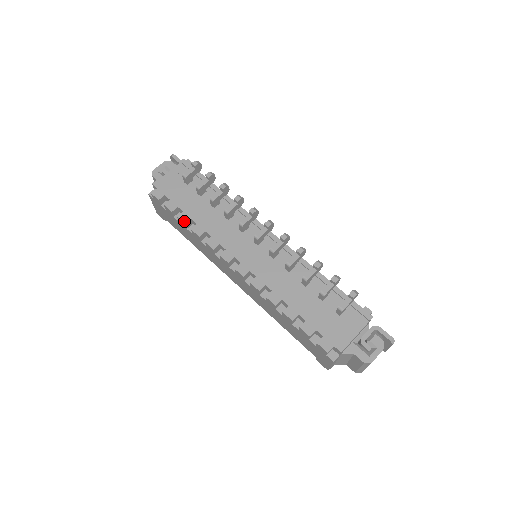
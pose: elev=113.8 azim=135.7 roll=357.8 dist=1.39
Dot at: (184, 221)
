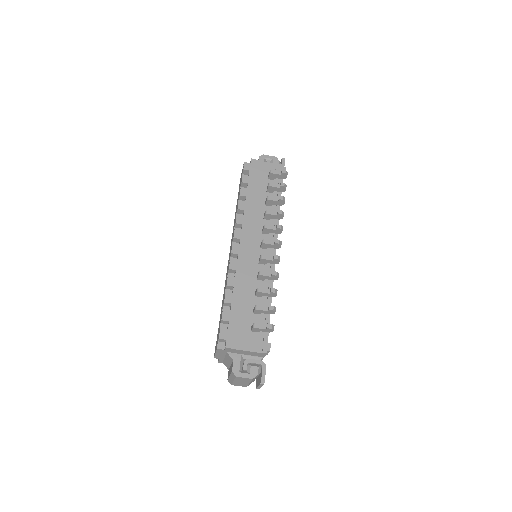
Dot at: (241, 193)
